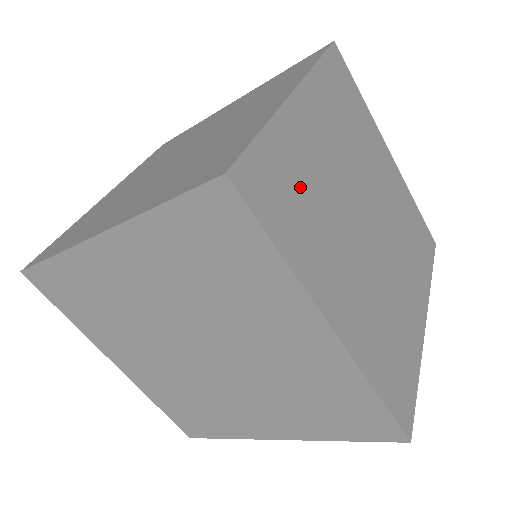
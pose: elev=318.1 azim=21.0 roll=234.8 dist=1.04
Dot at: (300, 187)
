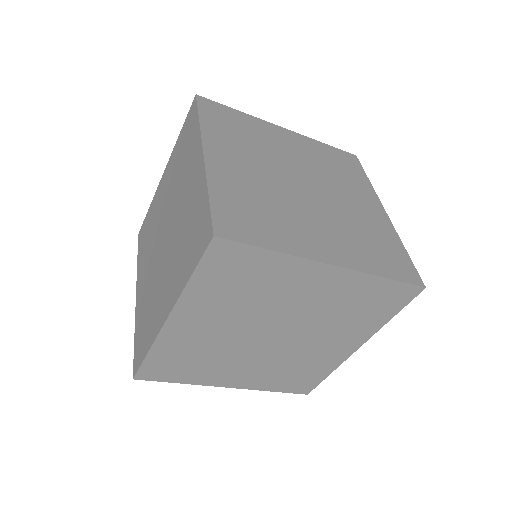
Dot at: (252, 205)
